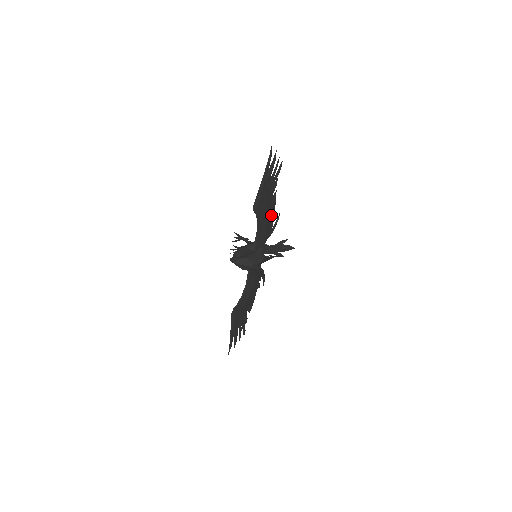
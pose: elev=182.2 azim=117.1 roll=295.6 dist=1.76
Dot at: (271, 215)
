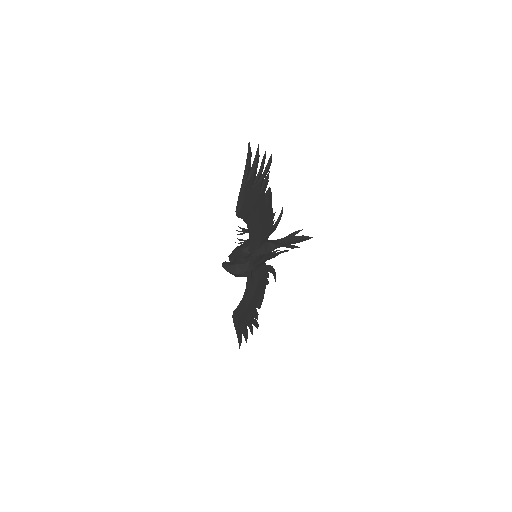
Dot at: (268, 213)
